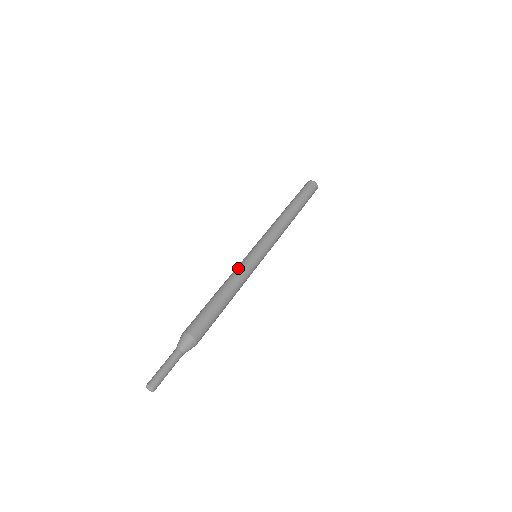
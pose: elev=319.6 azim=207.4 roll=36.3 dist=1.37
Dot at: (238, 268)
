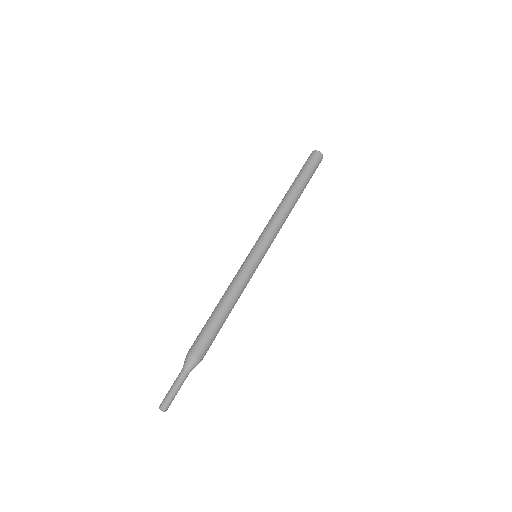
Dot at: (237, 276)
